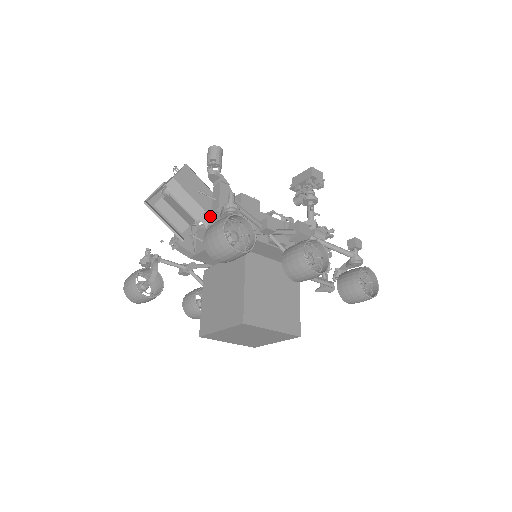
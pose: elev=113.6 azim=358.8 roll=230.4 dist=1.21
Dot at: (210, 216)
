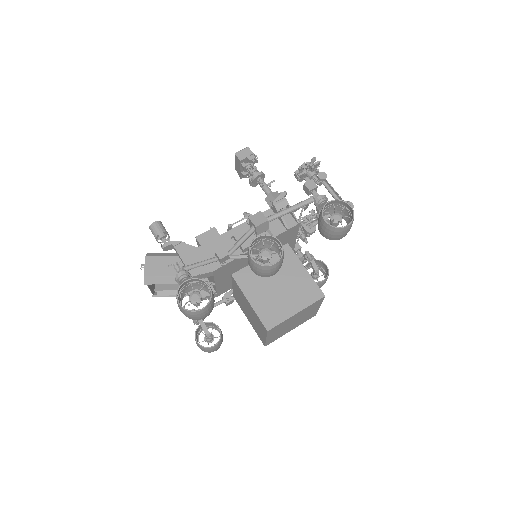
Dot at: occluded
